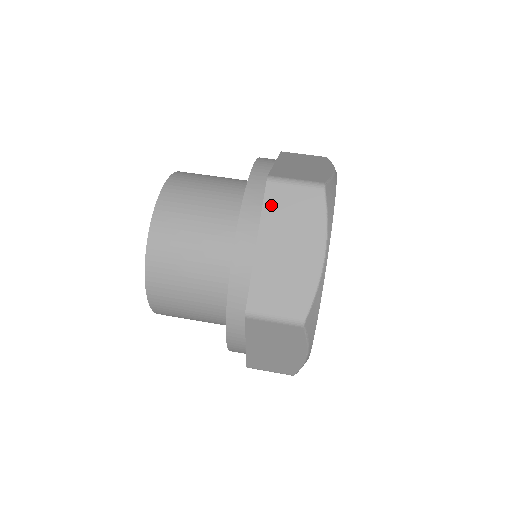
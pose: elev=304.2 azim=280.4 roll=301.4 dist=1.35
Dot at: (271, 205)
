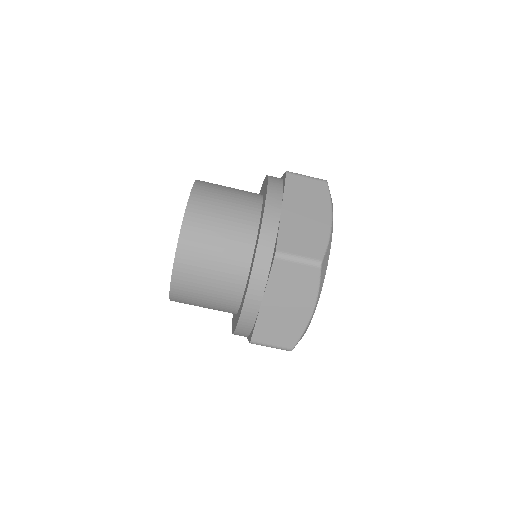
Dot at: occluded
